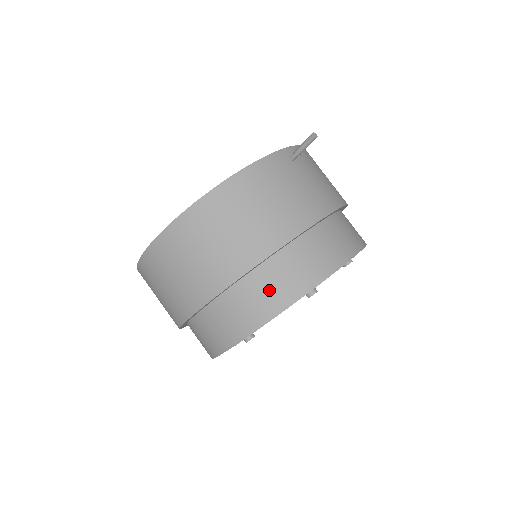
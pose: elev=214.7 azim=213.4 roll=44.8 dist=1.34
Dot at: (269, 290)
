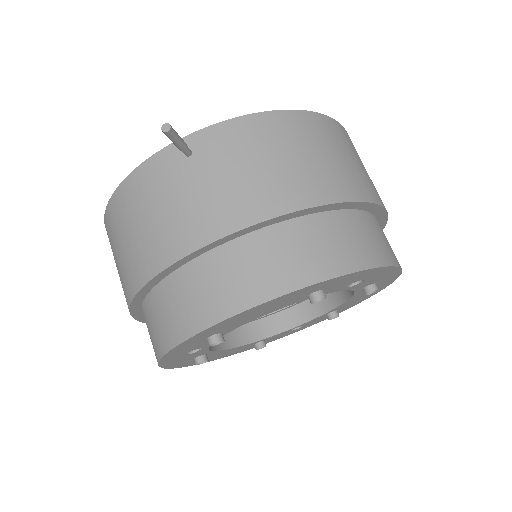
Dot at: (152, 329)
